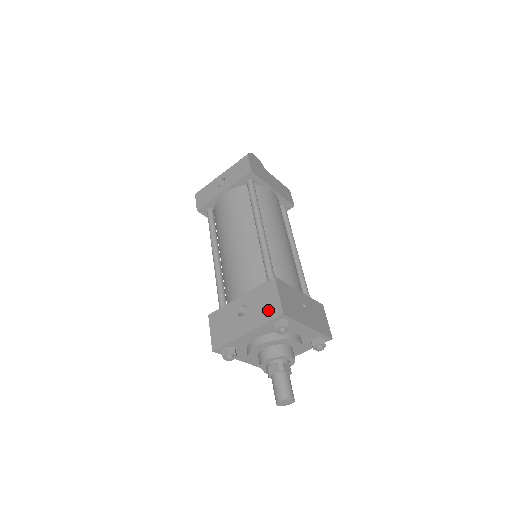
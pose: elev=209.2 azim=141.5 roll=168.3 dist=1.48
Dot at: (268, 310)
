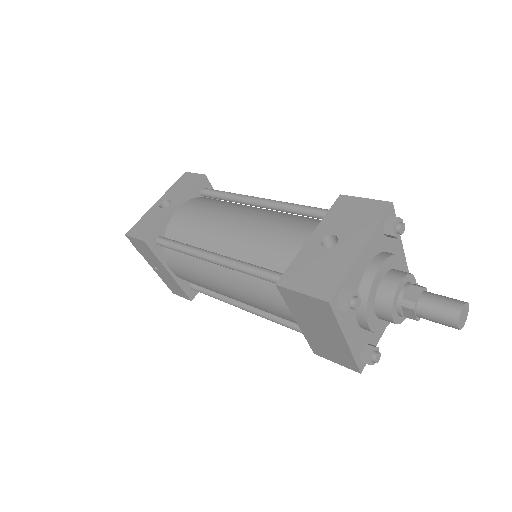
Dot at: (368, 214)
